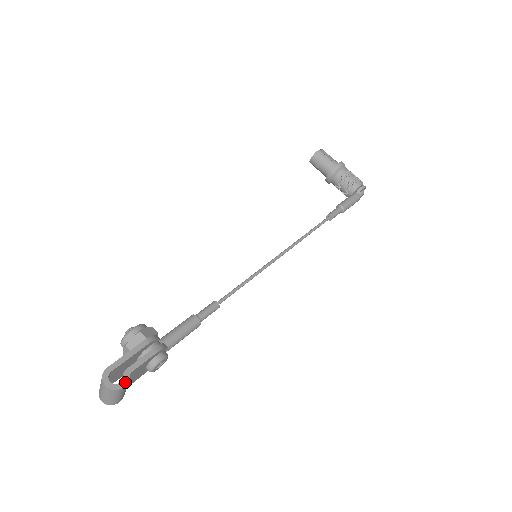
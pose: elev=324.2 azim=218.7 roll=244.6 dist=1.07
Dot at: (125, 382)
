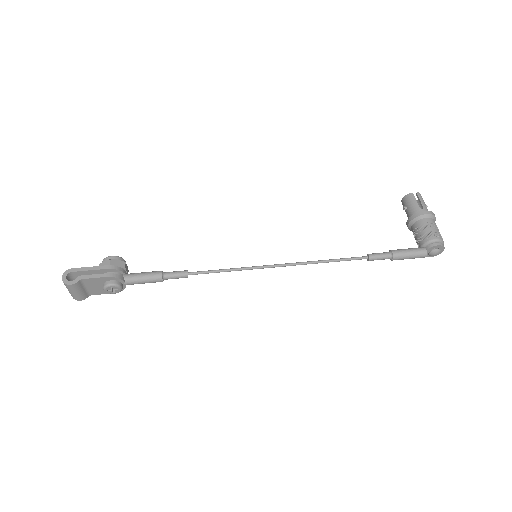
Dot at: (73, 282)
